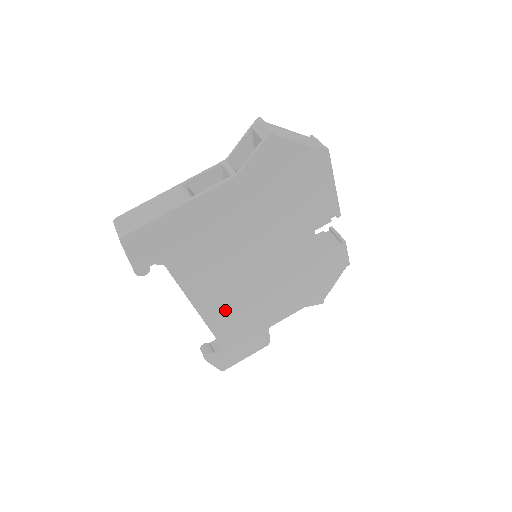
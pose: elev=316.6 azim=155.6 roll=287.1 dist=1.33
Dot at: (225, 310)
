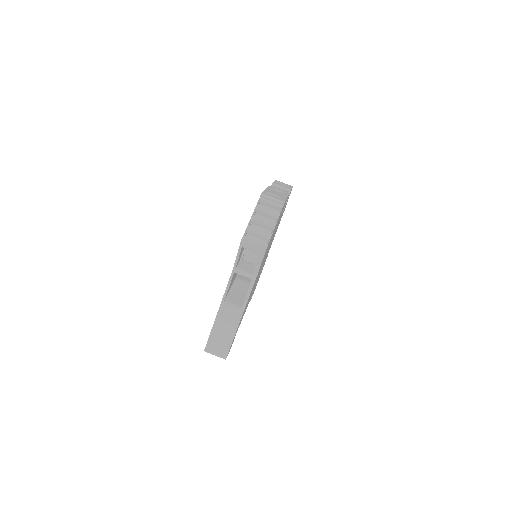
Dot at: occluded
